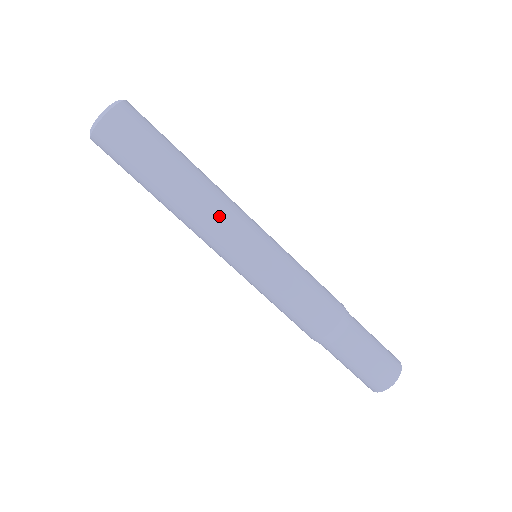
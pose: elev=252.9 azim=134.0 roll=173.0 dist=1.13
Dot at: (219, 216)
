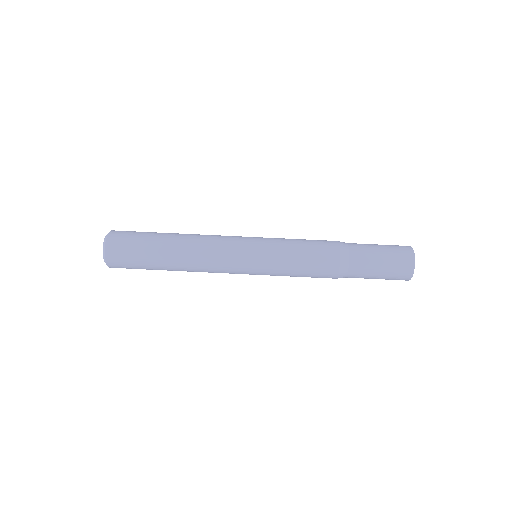
Dot at: (213, 236)
